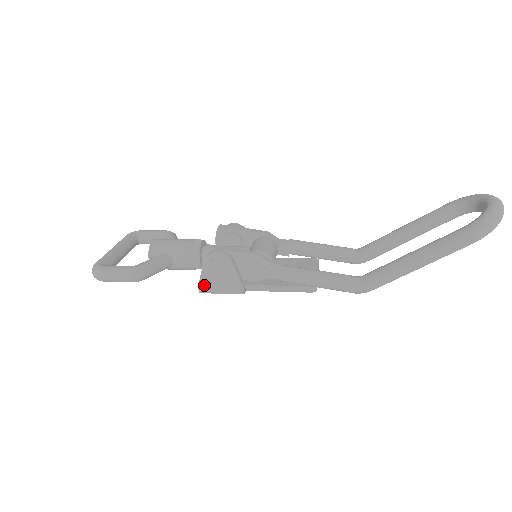
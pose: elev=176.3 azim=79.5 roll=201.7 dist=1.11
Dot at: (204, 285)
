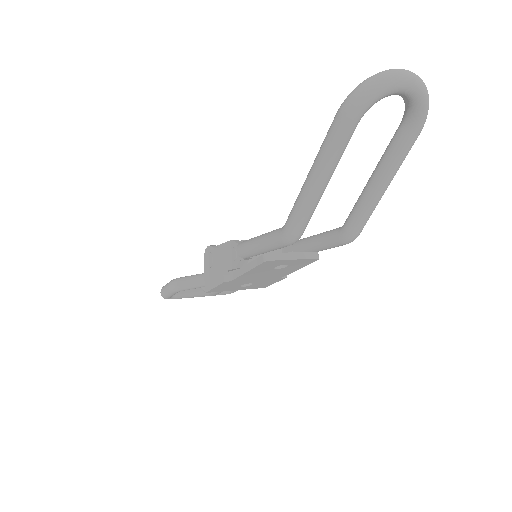
Dot at: (207, 283)
